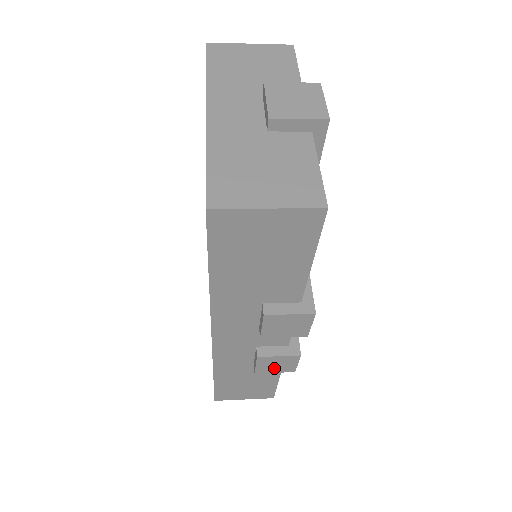
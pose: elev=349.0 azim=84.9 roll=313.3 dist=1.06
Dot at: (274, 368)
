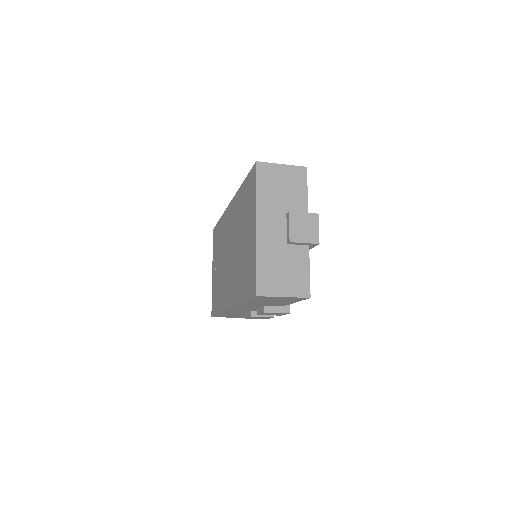
Dot at: (257, 318)
